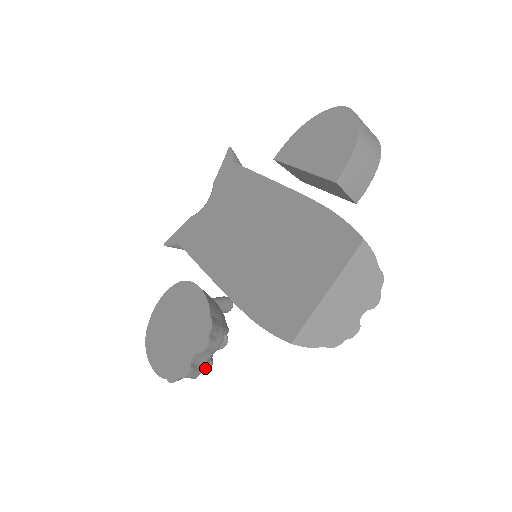
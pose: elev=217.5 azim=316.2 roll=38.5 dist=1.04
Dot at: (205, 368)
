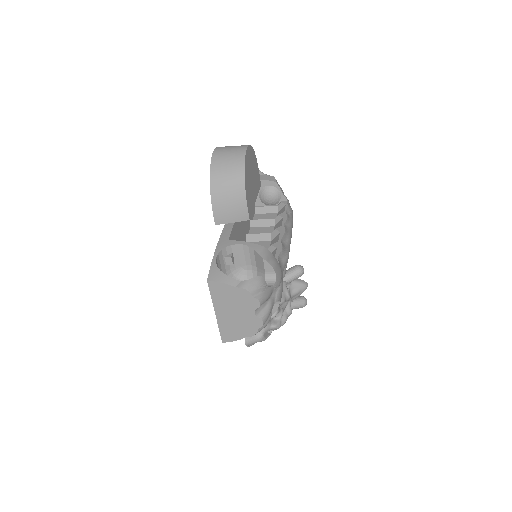
Dot at: (276, 329)
